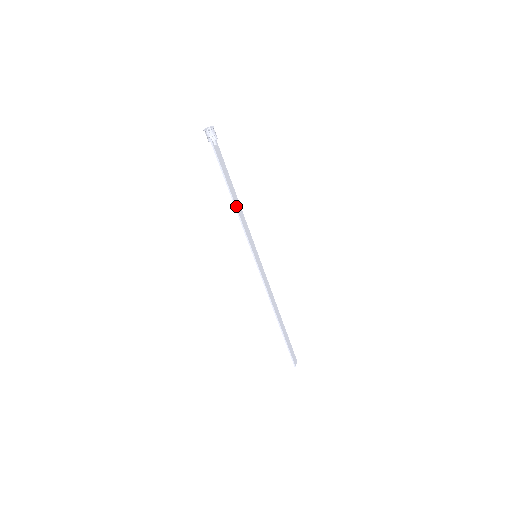
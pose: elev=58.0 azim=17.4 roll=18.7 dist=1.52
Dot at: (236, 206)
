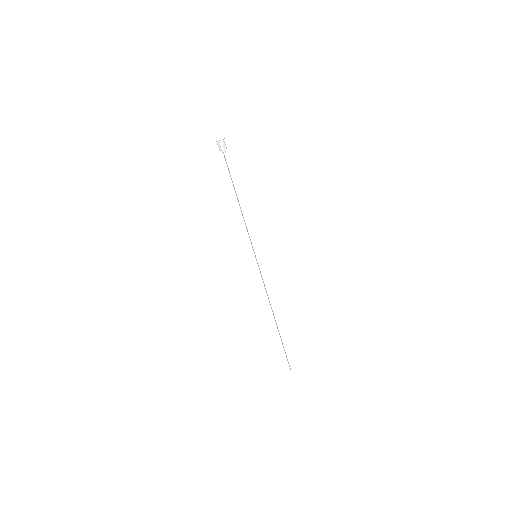
Dot at: (241, 207)
